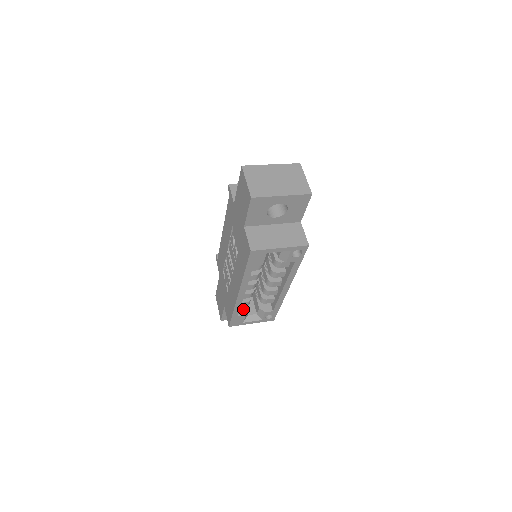
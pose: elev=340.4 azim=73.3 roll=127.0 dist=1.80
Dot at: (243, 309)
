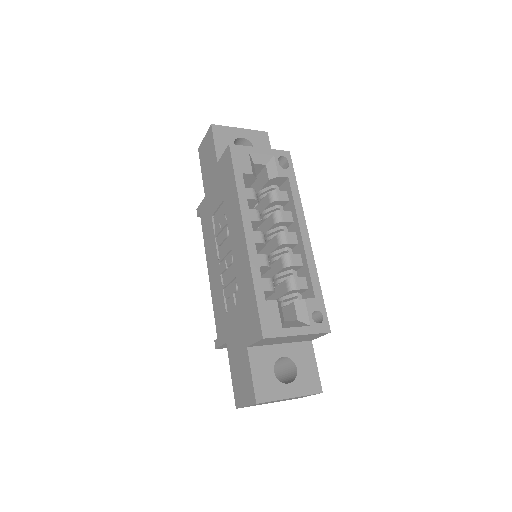
Dot at: occluded
